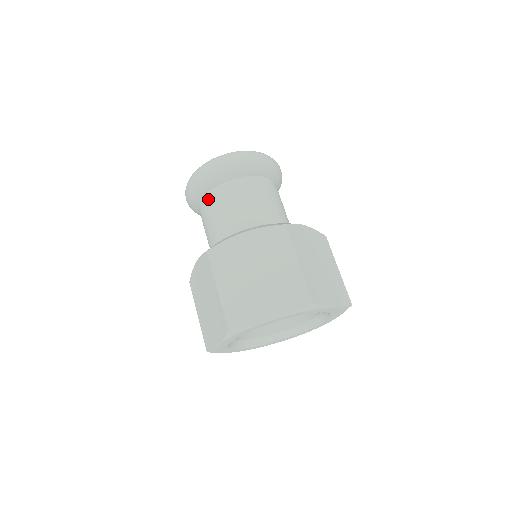
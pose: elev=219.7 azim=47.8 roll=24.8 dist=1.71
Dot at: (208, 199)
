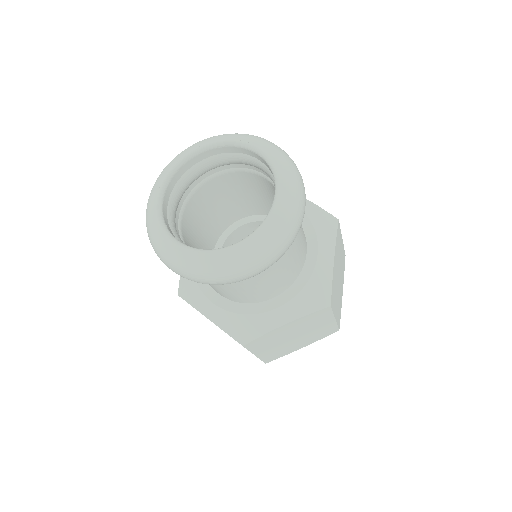
Dot at: occluded
